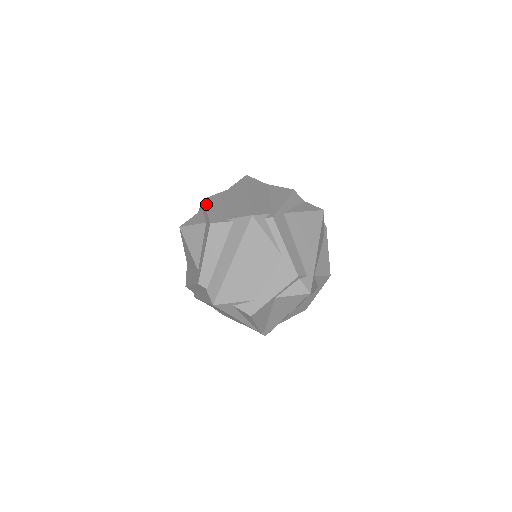
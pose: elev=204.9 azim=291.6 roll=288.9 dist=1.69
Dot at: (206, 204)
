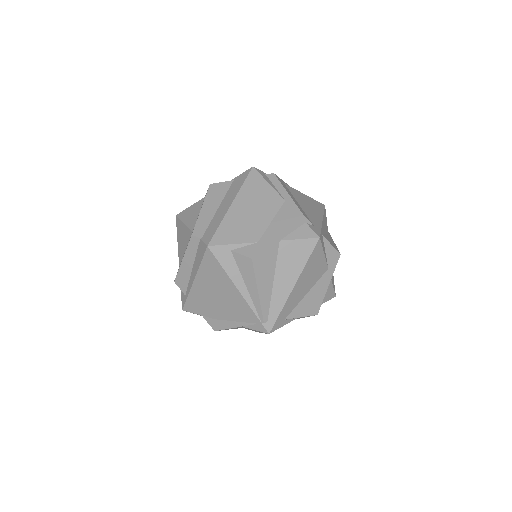
Dot at: occluded
